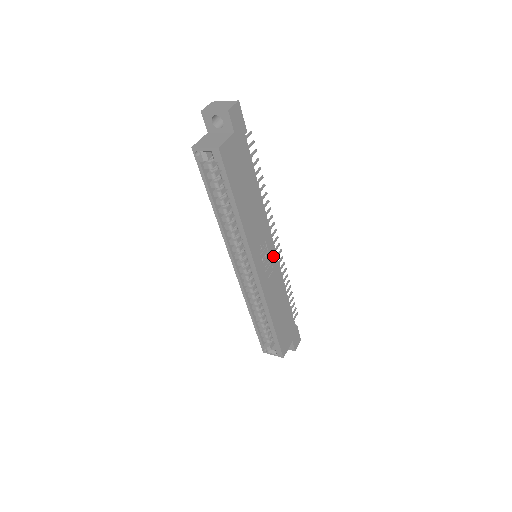
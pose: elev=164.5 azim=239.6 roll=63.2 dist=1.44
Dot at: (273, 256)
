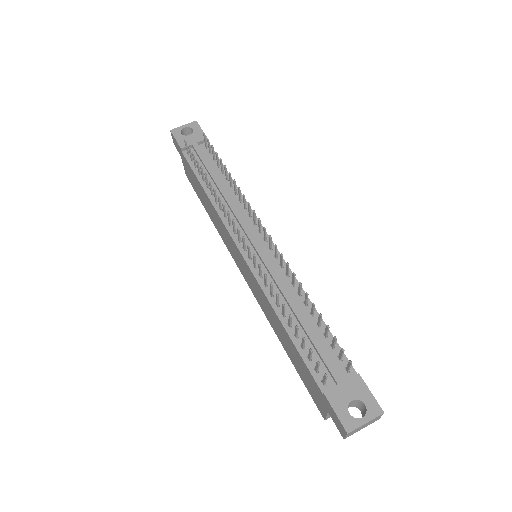
Dot at: occluded
